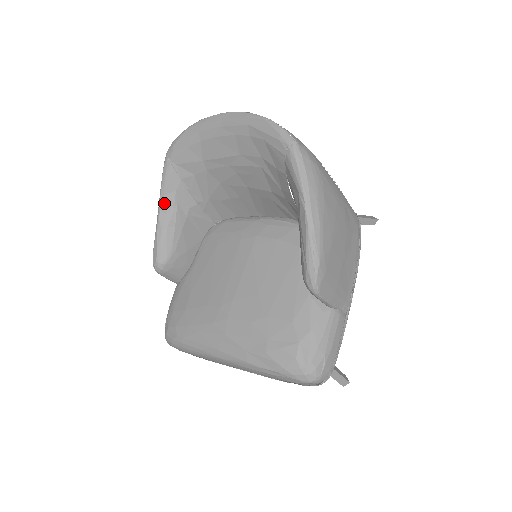
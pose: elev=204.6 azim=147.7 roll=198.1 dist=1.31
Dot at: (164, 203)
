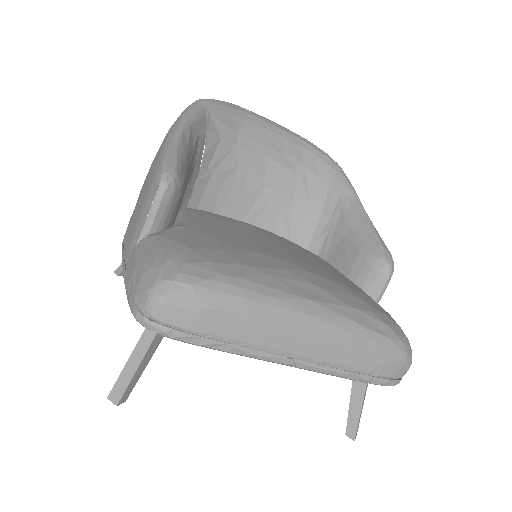
Dot at: (189, 130)
